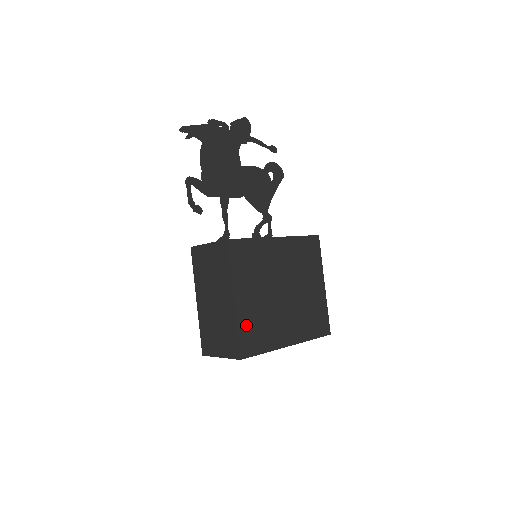
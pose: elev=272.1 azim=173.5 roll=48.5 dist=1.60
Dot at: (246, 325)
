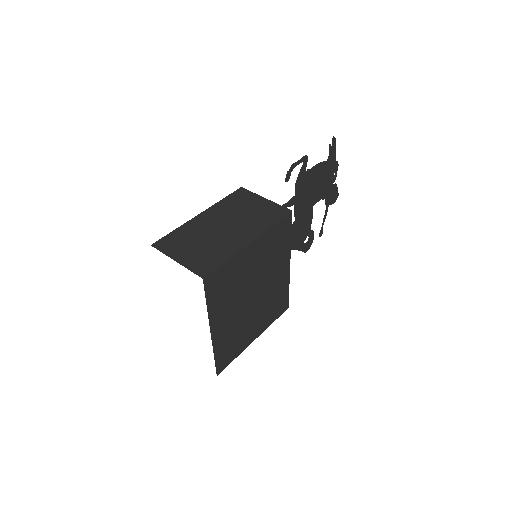
Dot at: (231, 268)
